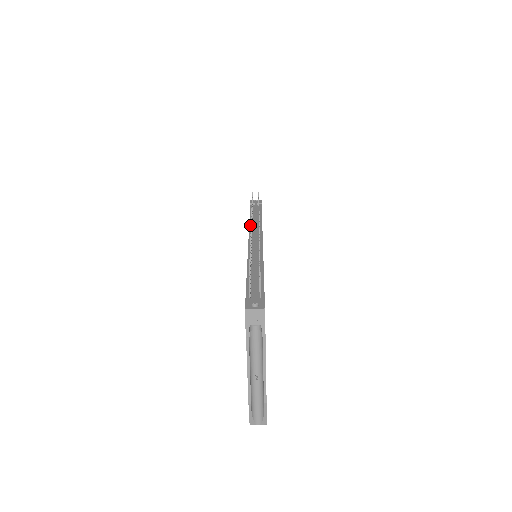
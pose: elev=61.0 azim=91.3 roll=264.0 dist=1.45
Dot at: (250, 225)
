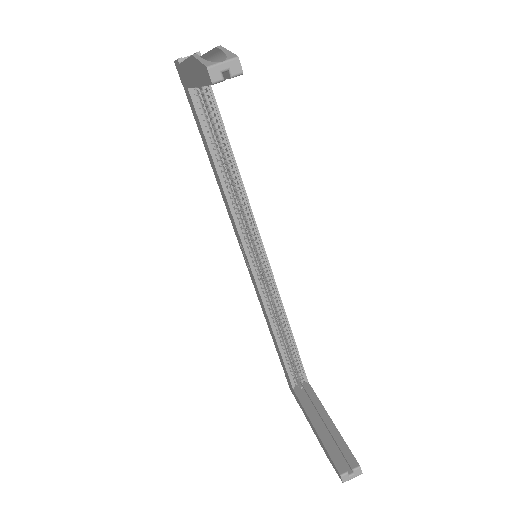
Dot at: occluded
